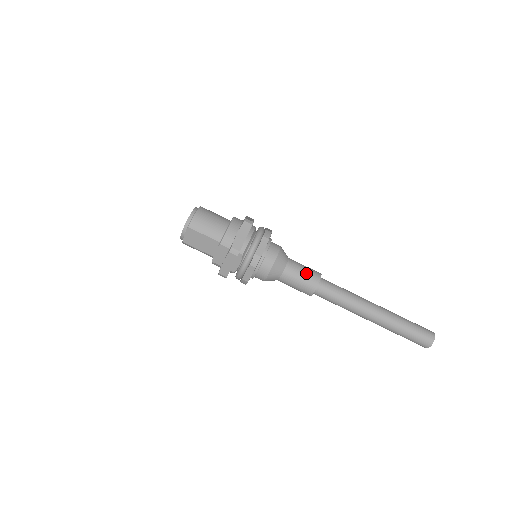
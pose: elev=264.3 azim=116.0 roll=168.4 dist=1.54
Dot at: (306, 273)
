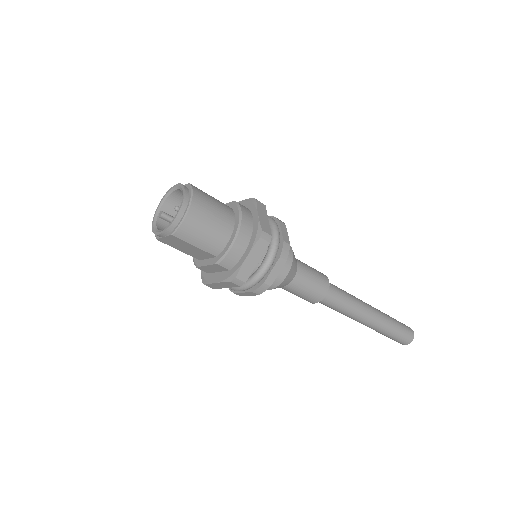
Dot at: (314, 286)
